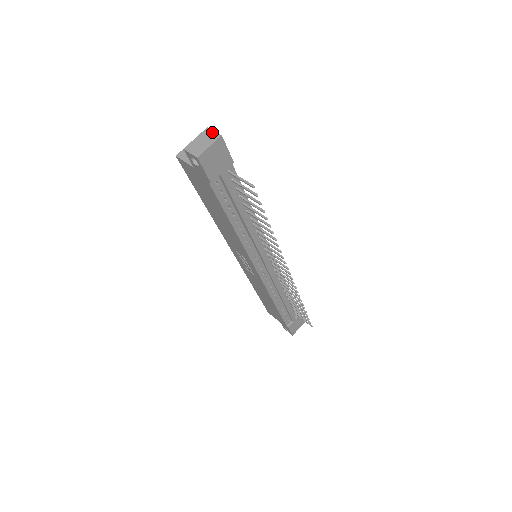
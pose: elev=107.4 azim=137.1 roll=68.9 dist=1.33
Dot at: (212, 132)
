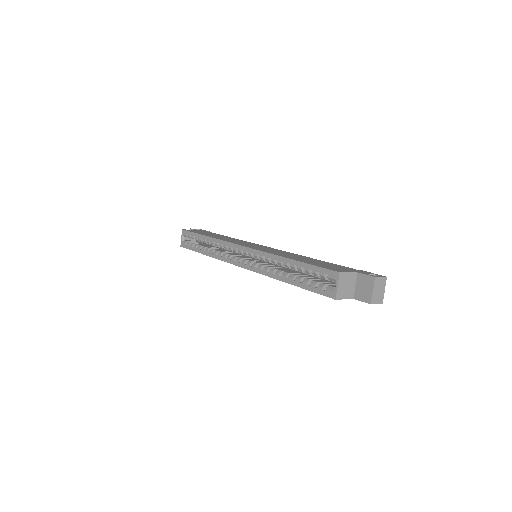
Dot at: (381, 279)
